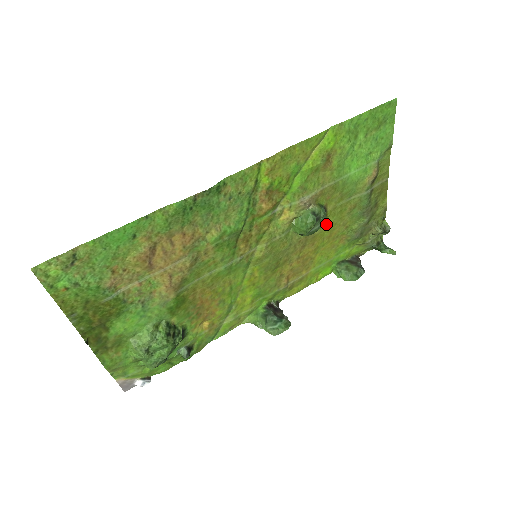
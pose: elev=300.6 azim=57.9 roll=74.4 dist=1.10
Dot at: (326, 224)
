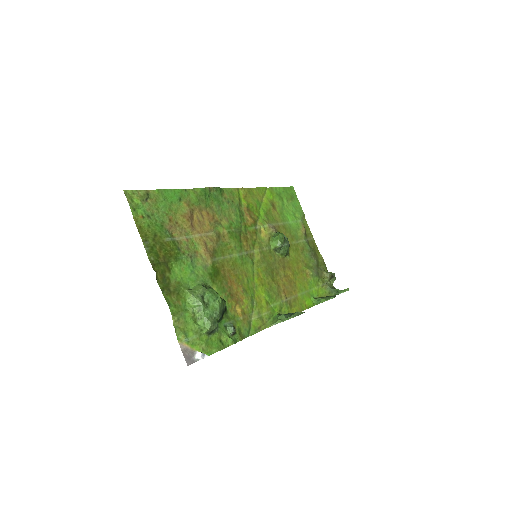
Dot at: (291, 256)
